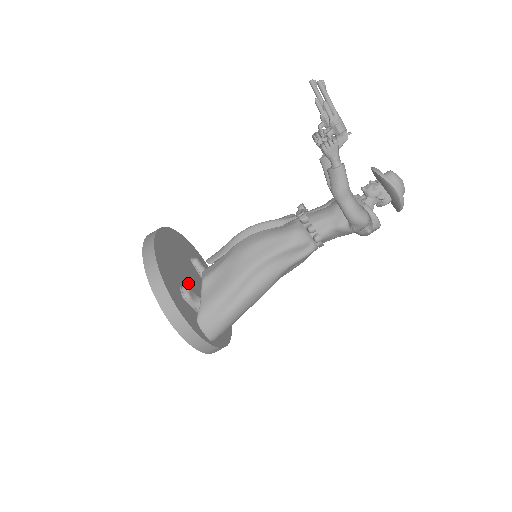
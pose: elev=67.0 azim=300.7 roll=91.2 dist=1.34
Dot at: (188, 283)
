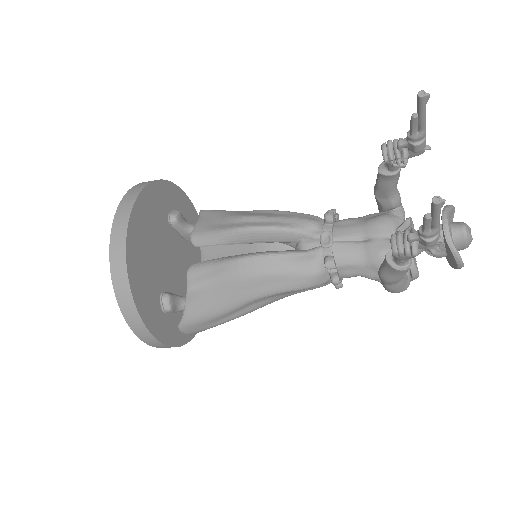
Dot at: (167, 274)
